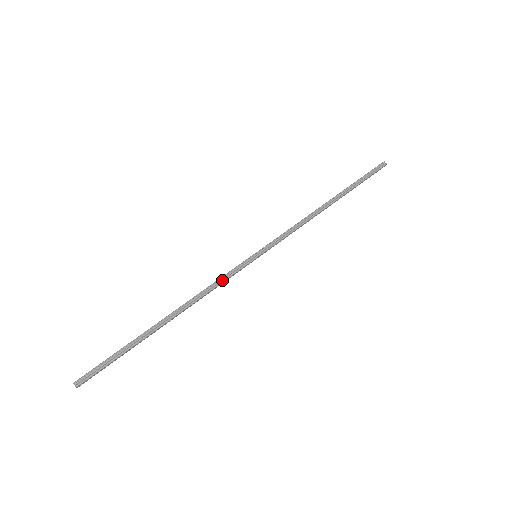
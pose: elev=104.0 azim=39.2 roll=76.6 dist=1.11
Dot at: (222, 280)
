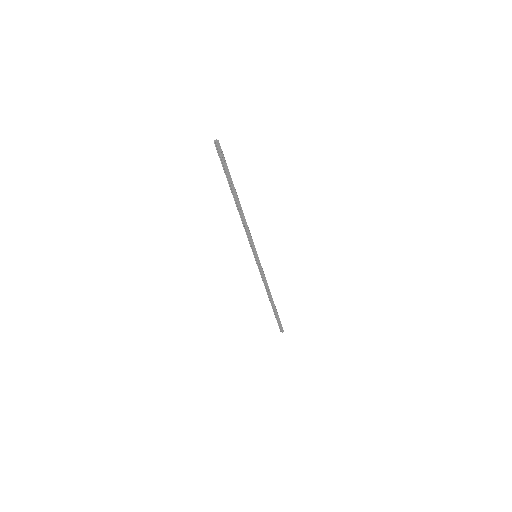
Dot at: (250, 234)
